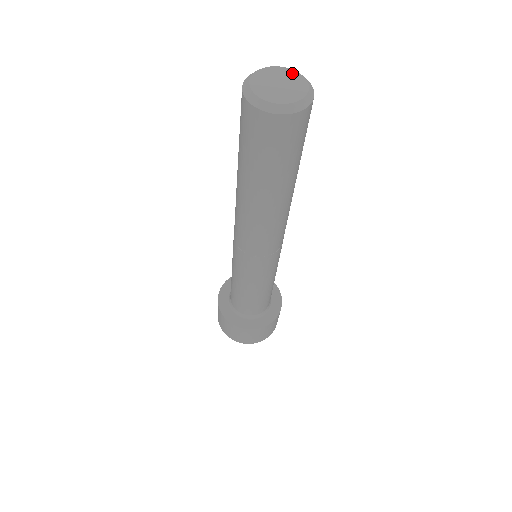
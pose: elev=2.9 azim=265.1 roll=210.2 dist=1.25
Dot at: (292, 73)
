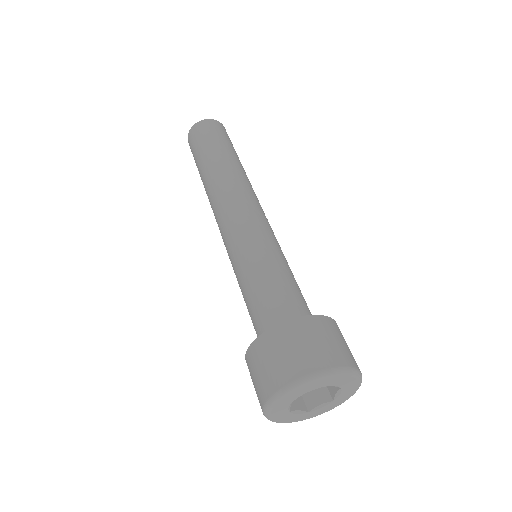
Dot at: occluded
